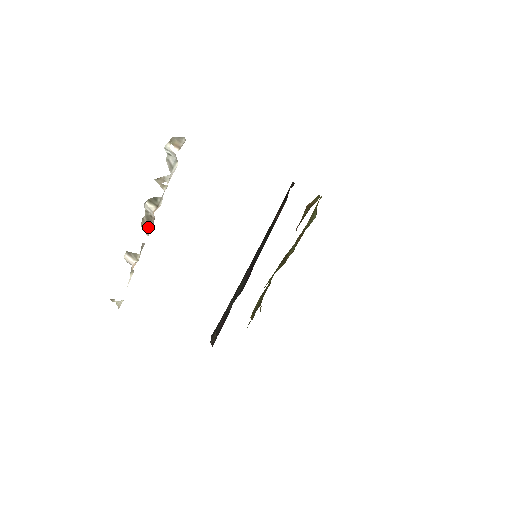
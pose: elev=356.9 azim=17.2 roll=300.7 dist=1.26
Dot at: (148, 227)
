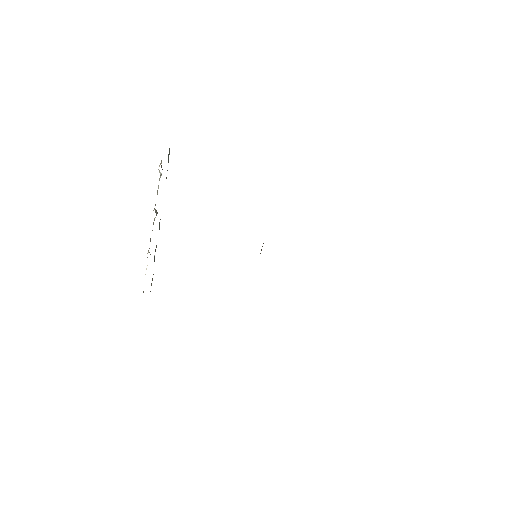
Dot at: occluded
